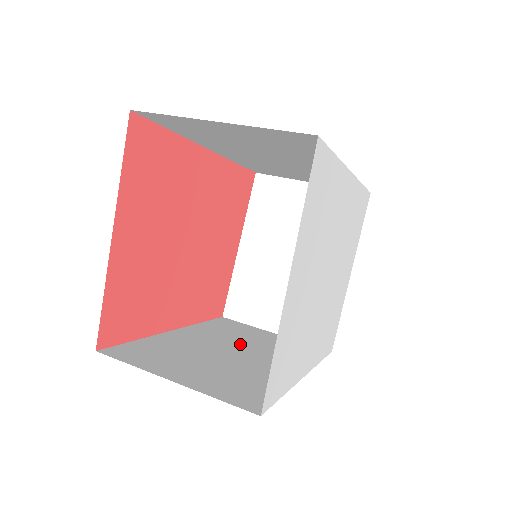
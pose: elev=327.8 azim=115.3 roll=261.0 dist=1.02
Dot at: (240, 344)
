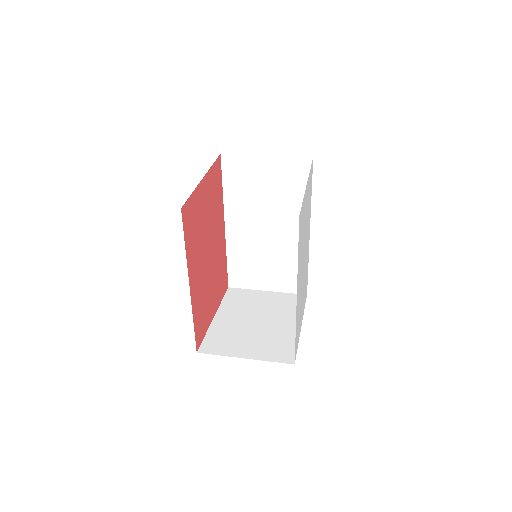
Dot at: occluded
